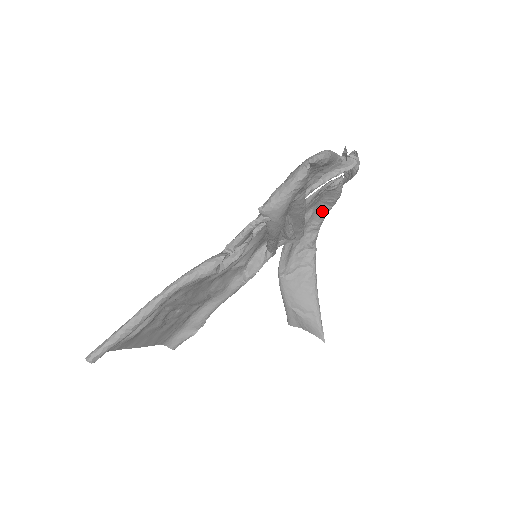
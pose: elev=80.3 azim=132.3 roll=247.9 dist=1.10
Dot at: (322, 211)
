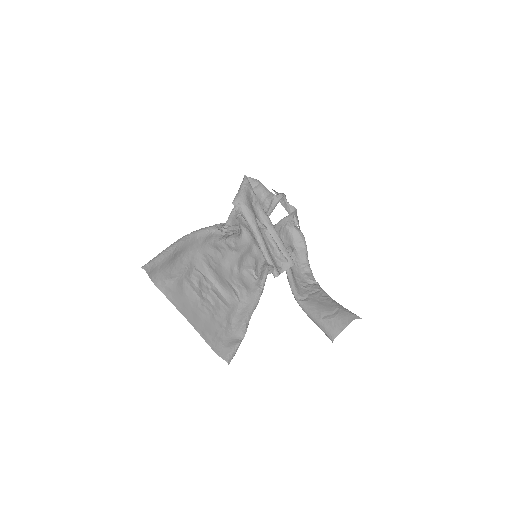
Dot at: (301, 253)
